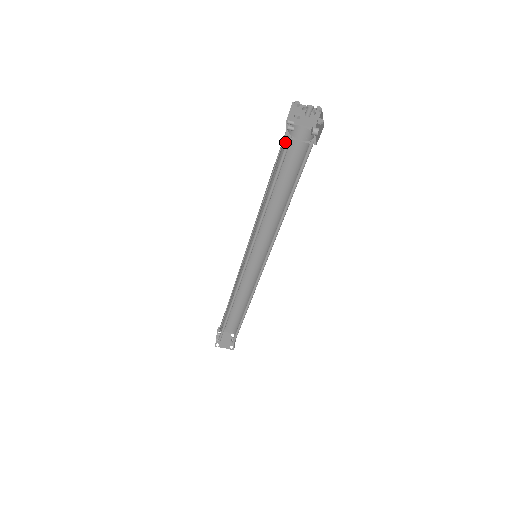
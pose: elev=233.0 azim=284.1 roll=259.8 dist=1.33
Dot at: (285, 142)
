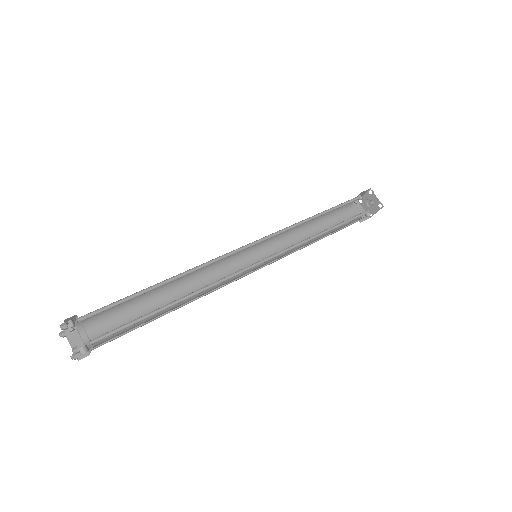
Dot at: (343, 209)
